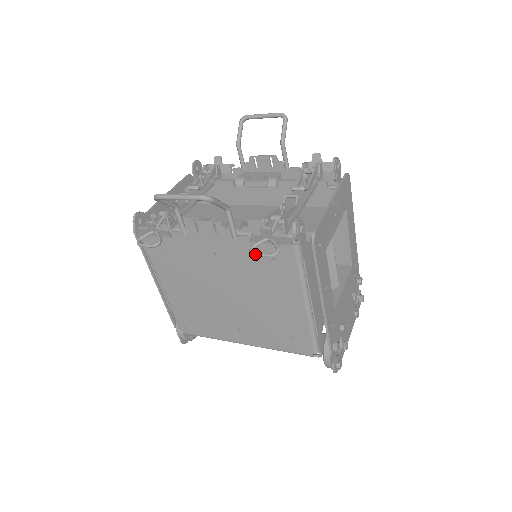
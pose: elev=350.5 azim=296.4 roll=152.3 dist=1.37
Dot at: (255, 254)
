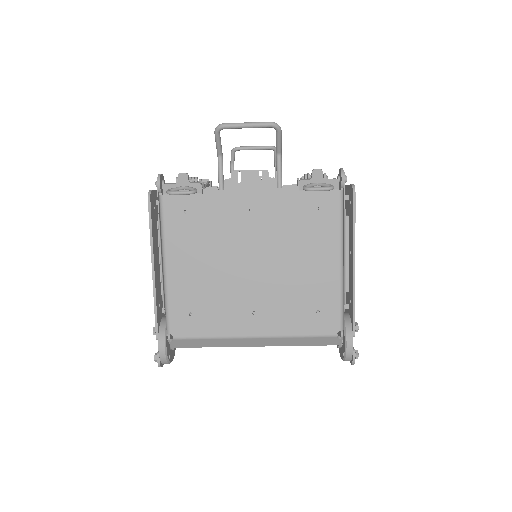
Dot at: (312, 188)
